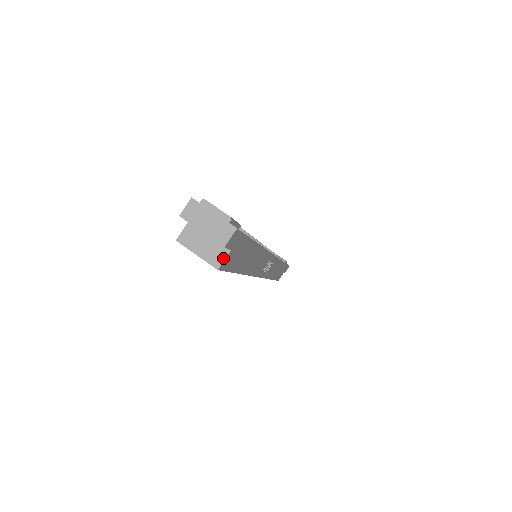
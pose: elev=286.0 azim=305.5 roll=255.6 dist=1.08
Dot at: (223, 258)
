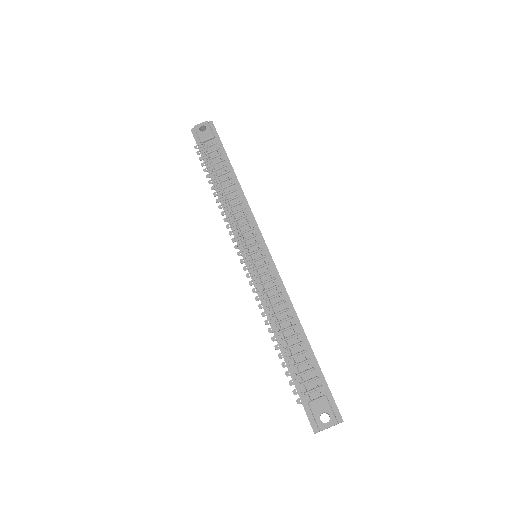
Dot at: occluded
